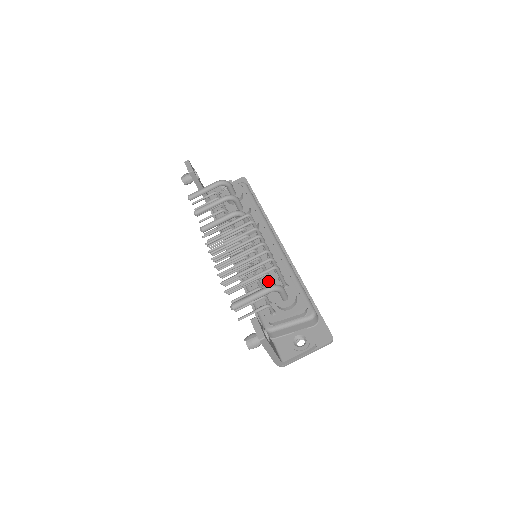
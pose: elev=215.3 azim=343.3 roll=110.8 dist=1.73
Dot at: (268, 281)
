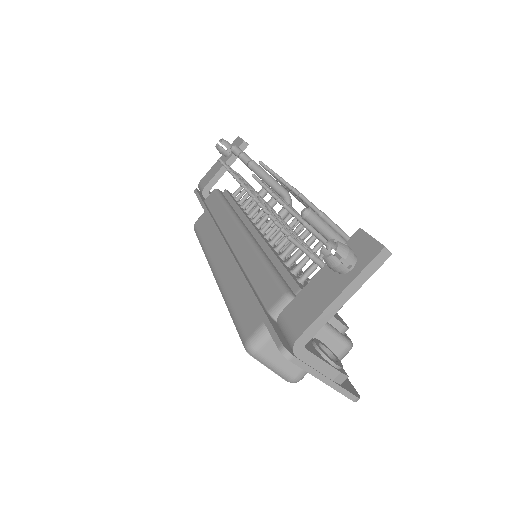
Dot at: occluded
